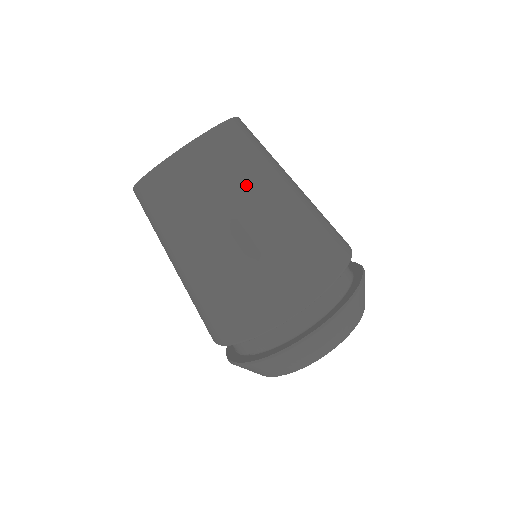
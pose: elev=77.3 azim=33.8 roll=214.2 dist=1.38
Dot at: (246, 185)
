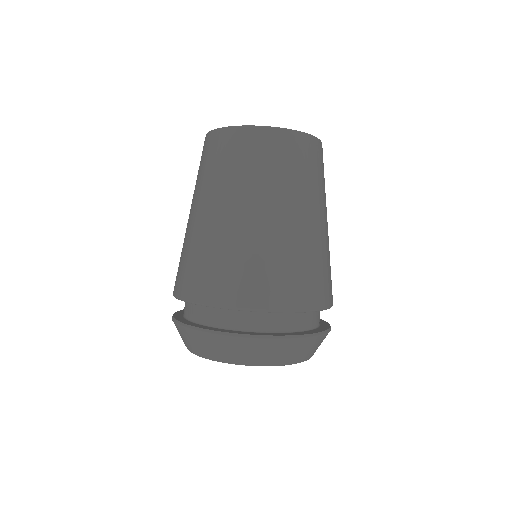
Dot at: (236, 183)
